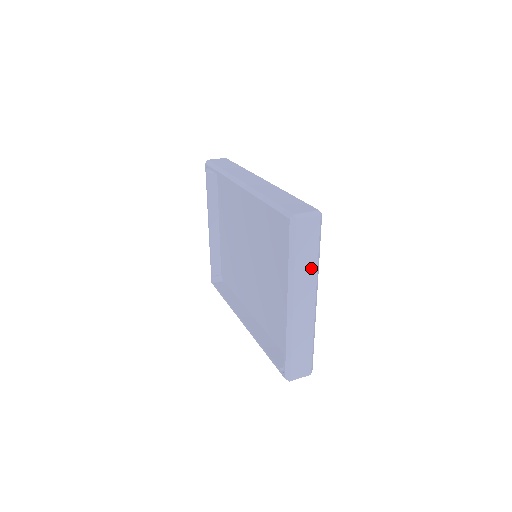
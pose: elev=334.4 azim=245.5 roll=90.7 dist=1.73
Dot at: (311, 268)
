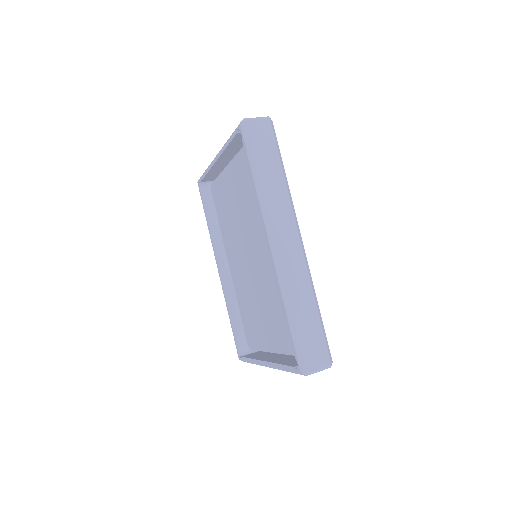
Dot at: occluded
